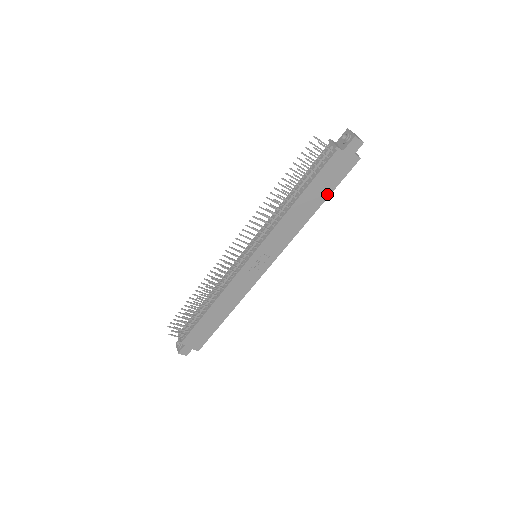
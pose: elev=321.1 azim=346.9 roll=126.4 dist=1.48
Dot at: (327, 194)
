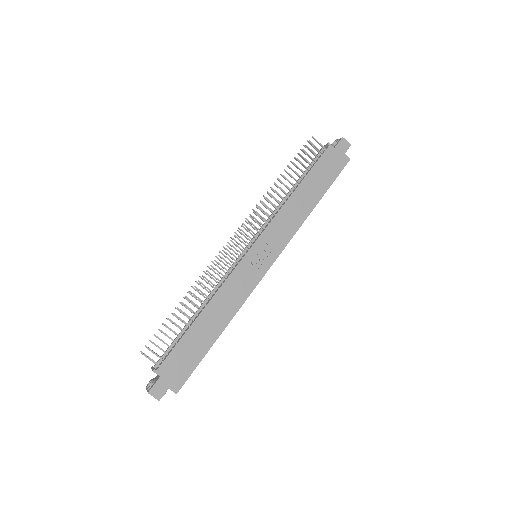
Dot at: (325, 189)
